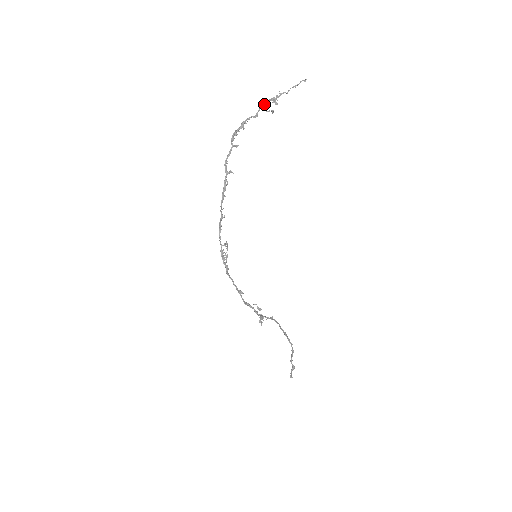
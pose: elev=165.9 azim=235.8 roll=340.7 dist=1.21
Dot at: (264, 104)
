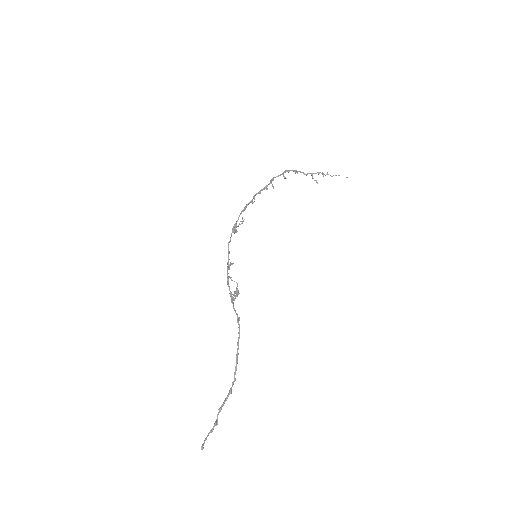
Dot at: (314, 173)
